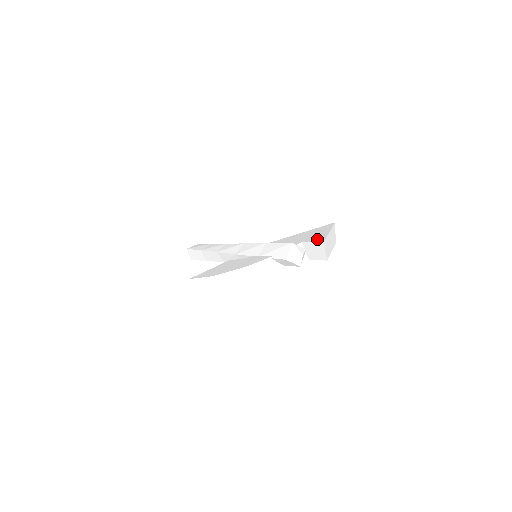
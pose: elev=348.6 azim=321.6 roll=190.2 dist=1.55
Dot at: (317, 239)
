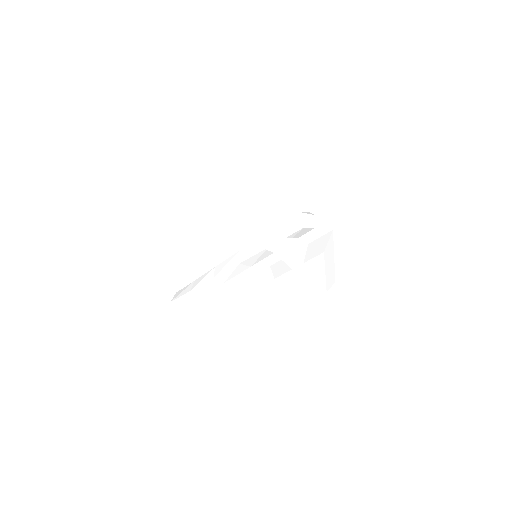
Dot at: occluded
